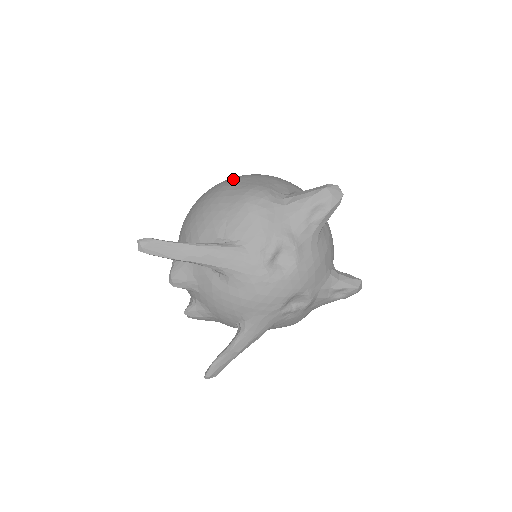
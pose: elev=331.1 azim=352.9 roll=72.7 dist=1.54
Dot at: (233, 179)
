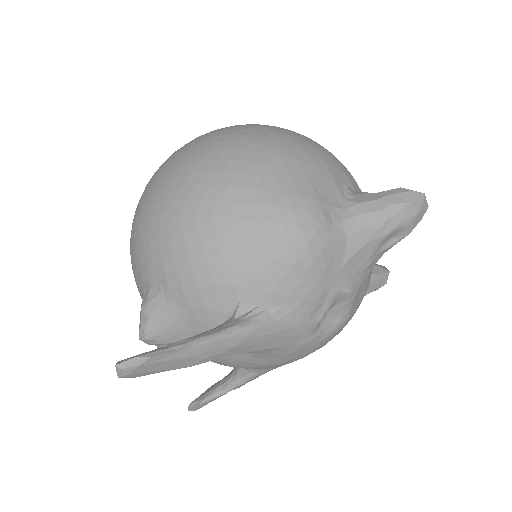
Dot at: (240, 163)
